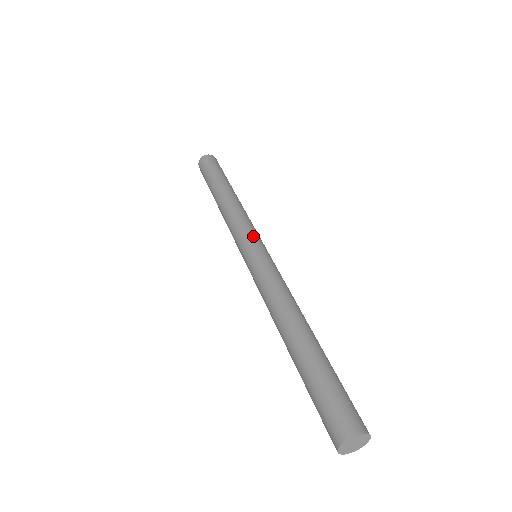
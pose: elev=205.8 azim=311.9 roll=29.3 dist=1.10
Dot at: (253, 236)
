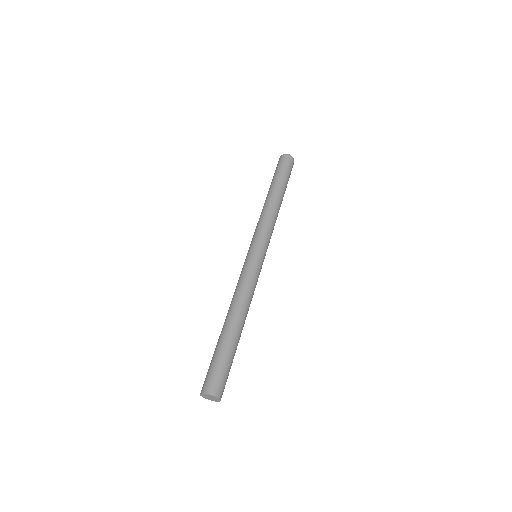
Dot at: (267, 246)
